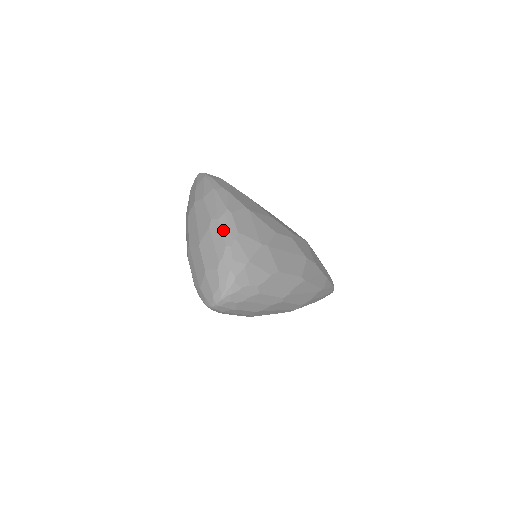
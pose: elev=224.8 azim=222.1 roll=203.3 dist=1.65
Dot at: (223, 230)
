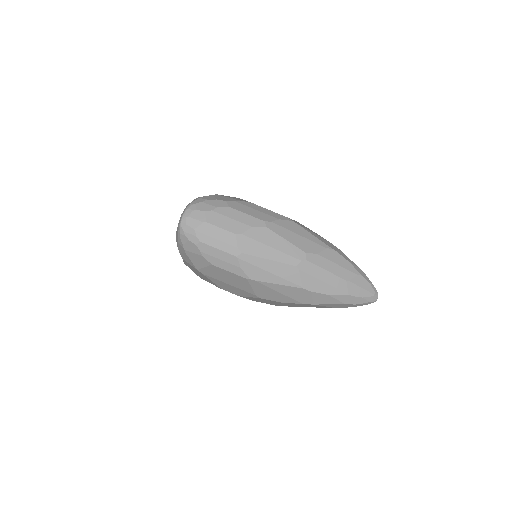
Dot at: occluded
